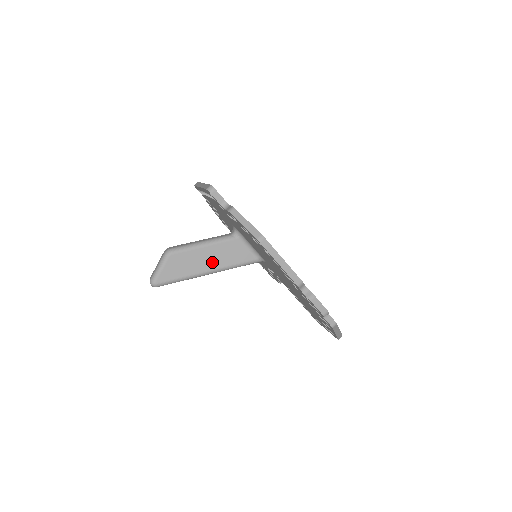
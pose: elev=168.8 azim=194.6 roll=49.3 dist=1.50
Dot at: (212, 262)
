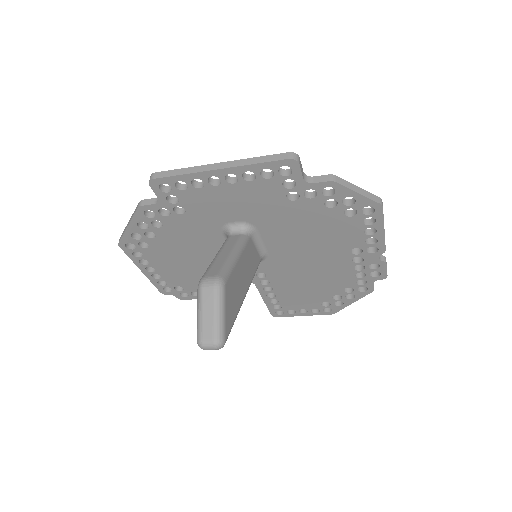
Dot at: (245, 278)
